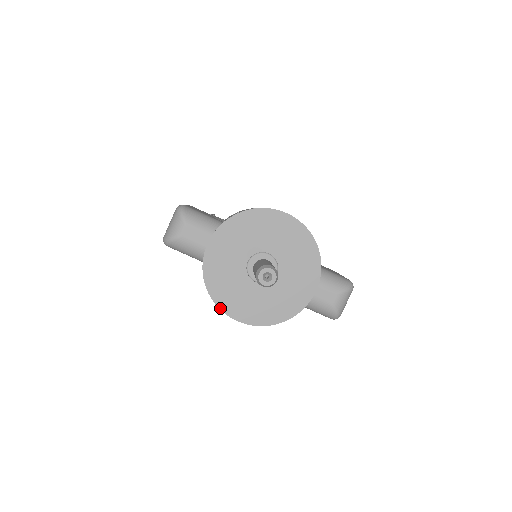
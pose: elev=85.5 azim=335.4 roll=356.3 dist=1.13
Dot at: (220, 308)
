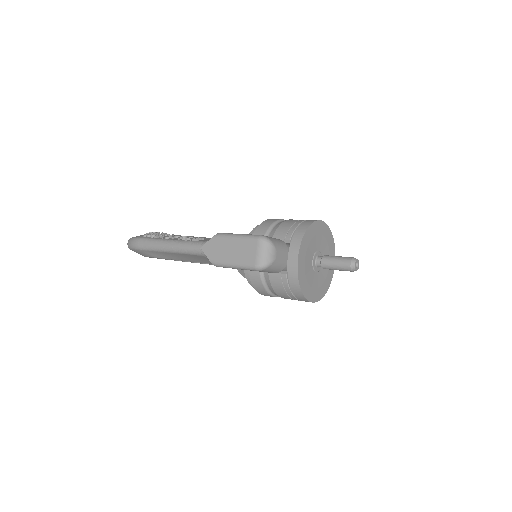
Dot at: (307, 299)
